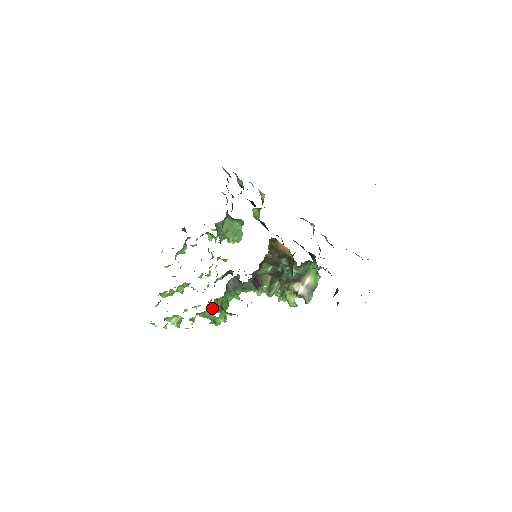
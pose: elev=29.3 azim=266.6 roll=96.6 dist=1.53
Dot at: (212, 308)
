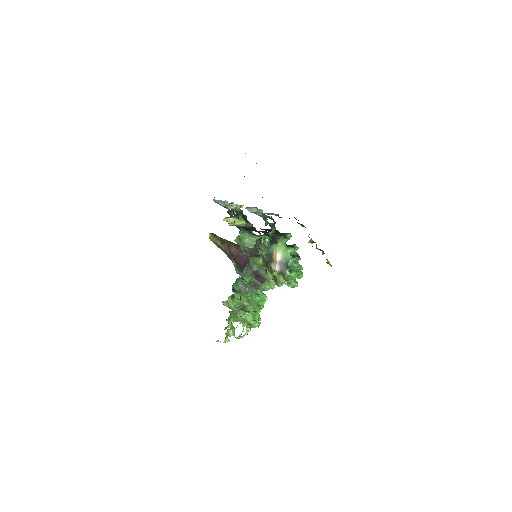
Dot at: (230, 311)
